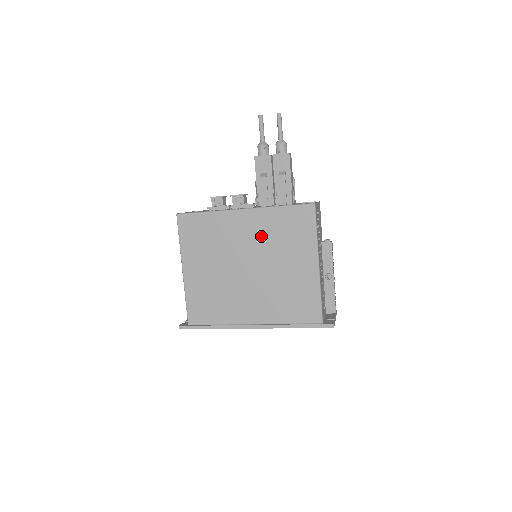
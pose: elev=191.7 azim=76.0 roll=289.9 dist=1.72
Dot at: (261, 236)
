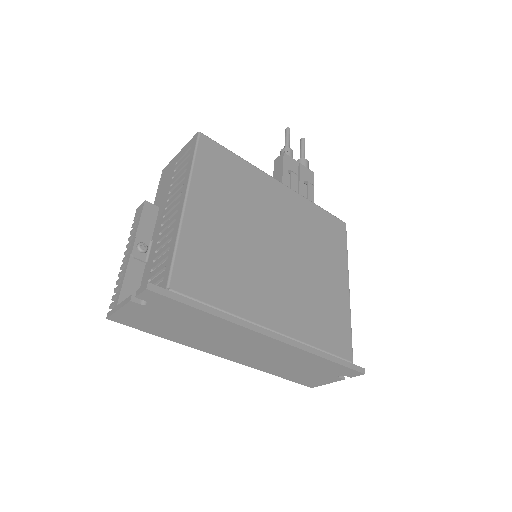
Dot at: (296, 221)
